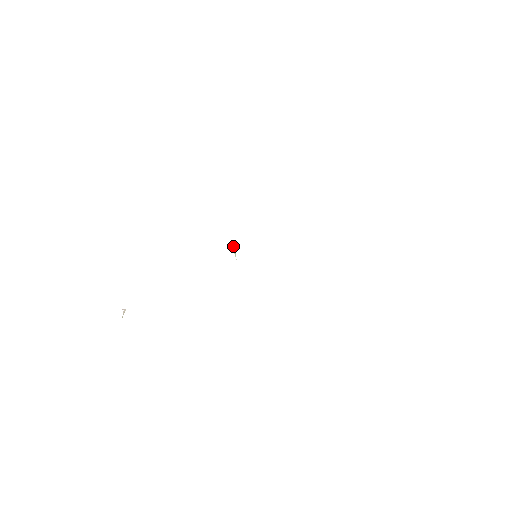
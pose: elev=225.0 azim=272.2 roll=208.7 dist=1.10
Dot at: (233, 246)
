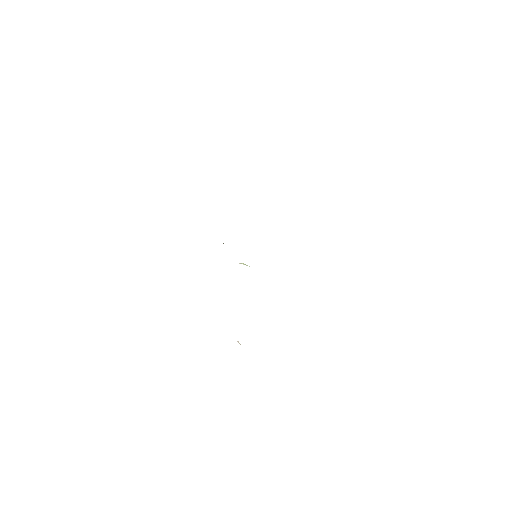
Dot at: (242, 263)
